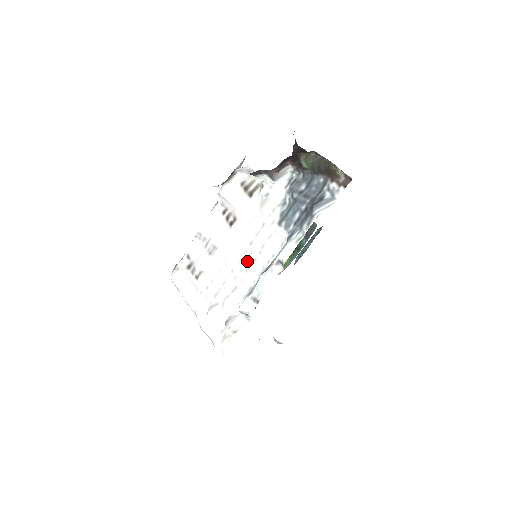
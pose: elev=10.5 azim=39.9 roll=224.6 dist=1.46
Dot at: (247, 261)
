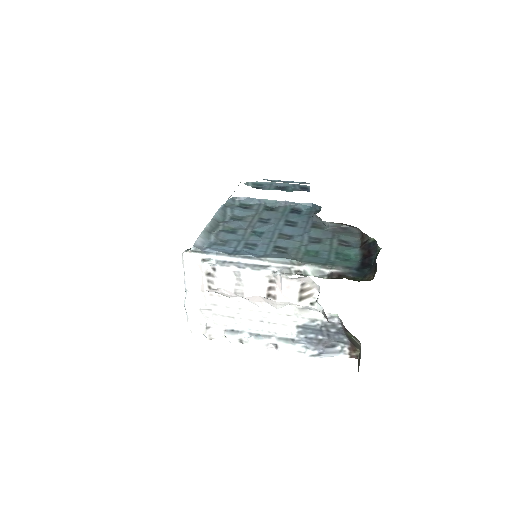
Dot at: (256, 317)
